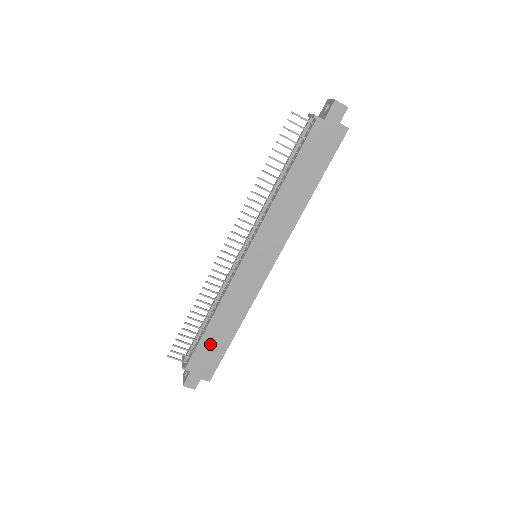
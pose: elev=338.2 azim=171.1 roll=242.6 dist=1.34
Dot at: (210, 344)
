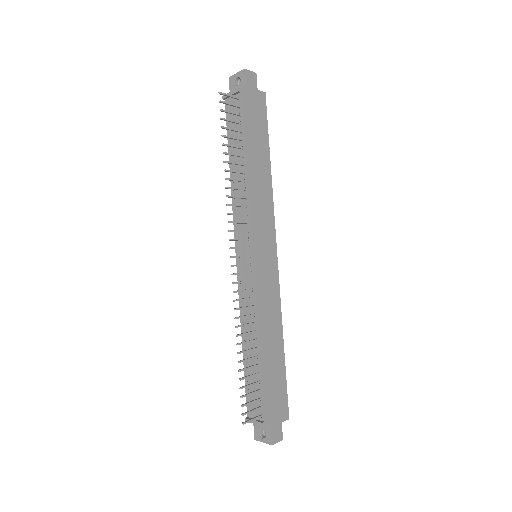
Dot at: (271, 376)
